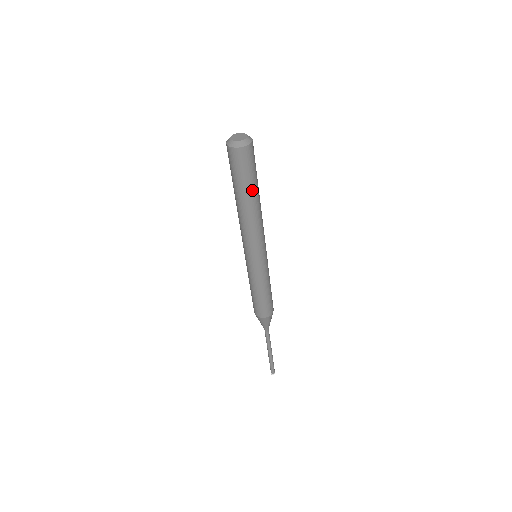
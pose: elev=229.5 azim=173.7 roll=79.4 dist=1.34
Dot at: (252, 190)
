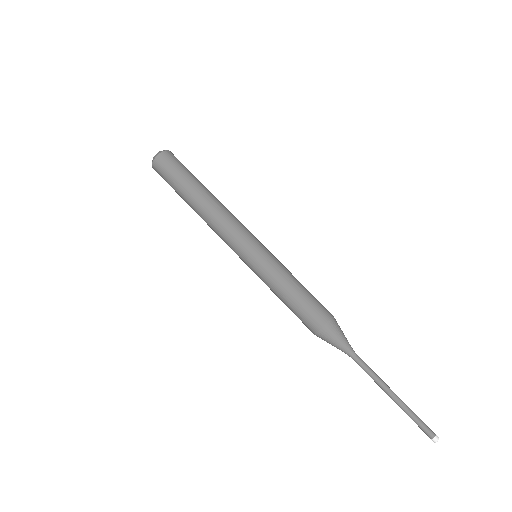
Dot at: (195, 183)
